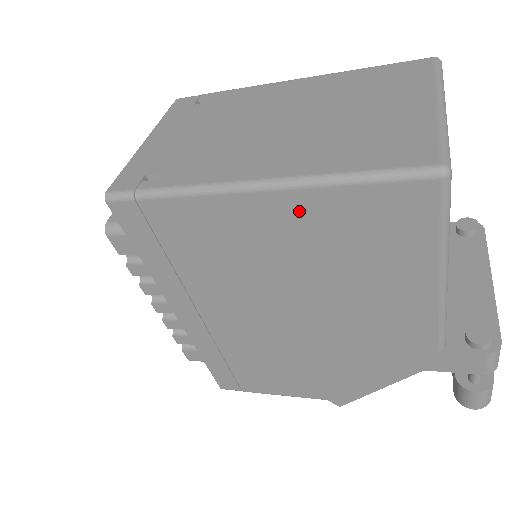
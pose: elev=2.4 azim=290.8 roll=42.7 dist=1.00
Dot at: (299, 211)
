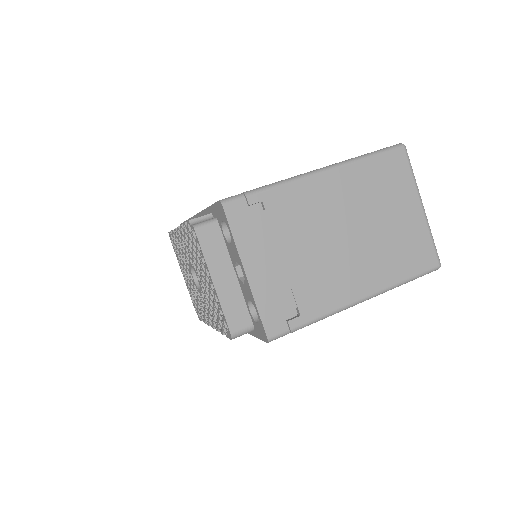
Dot at: occluded
